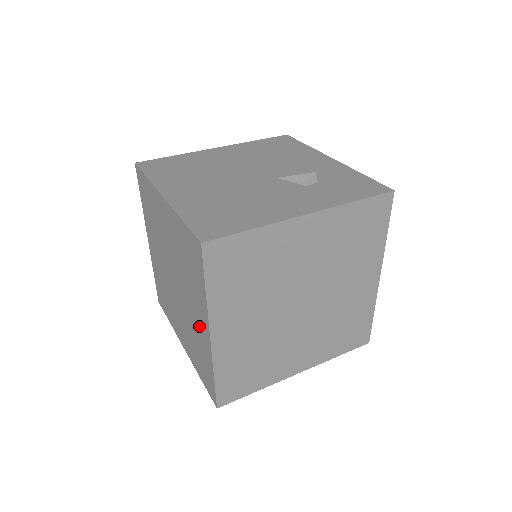
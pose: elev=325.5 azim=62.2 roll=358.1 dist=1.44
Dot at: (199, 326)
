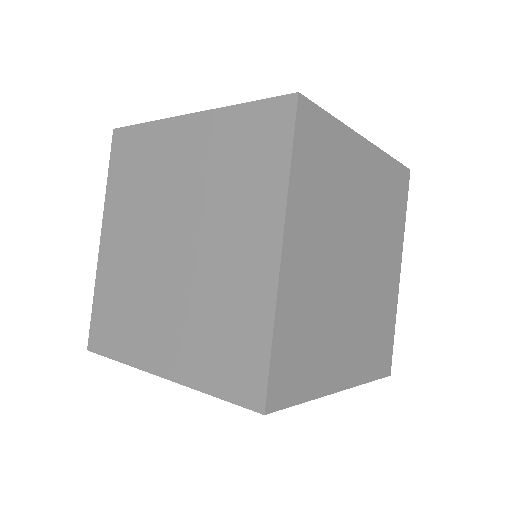
Dot at: (244, 263)
